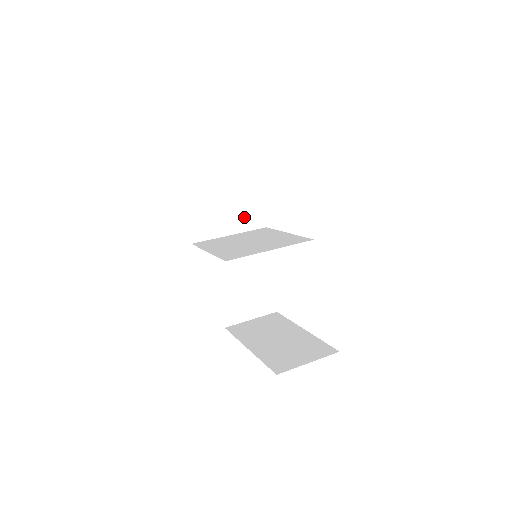
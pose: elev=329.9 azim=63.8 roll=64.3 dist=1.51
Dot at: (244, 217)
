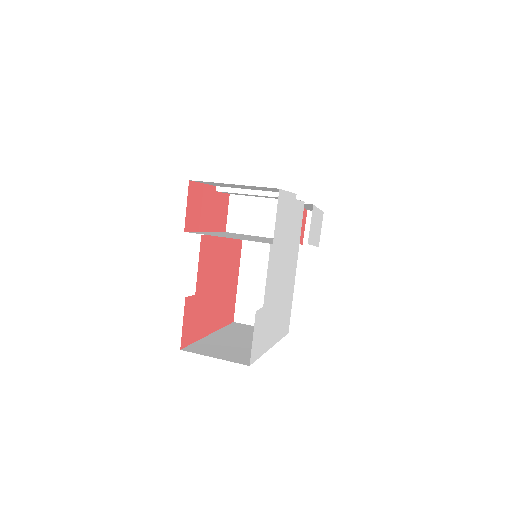
Dot at: occluded
